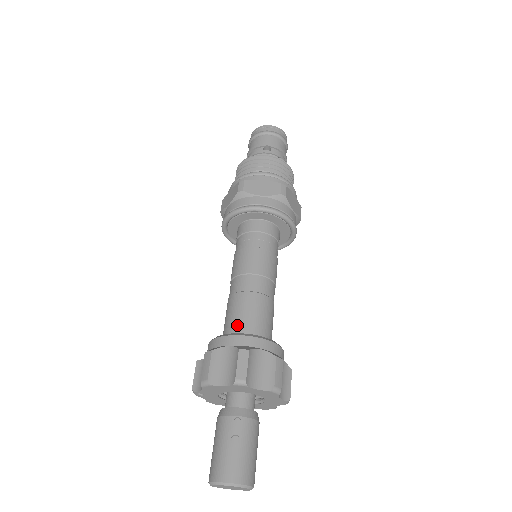
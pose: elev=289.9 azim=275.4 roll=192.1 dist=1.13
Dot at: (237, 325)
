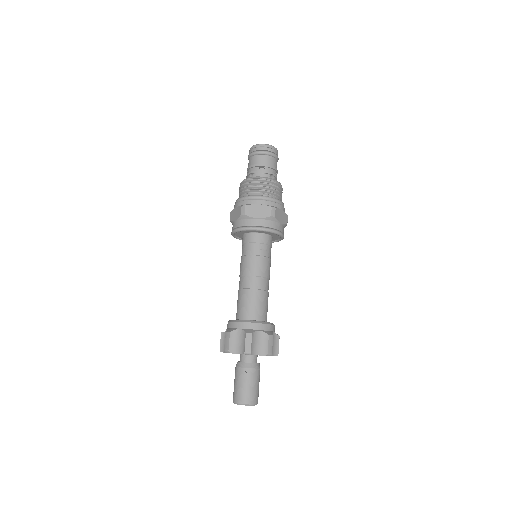
Dot at: (245, 312)
